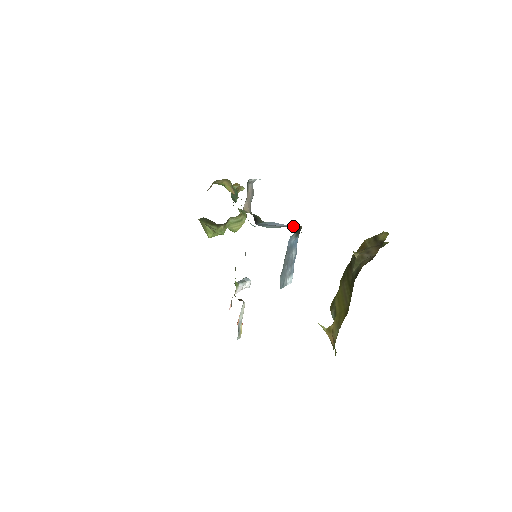
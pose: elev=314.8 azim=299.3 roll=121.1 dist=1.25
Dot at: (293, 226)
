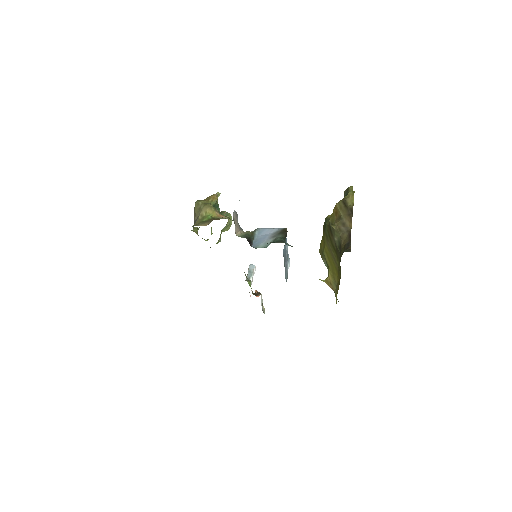
Dot at: (280, 232)
